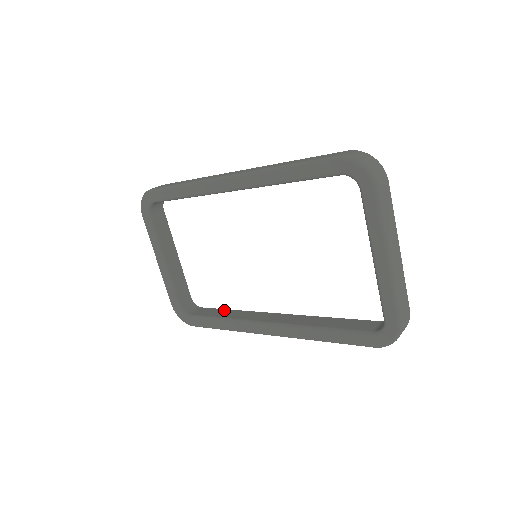
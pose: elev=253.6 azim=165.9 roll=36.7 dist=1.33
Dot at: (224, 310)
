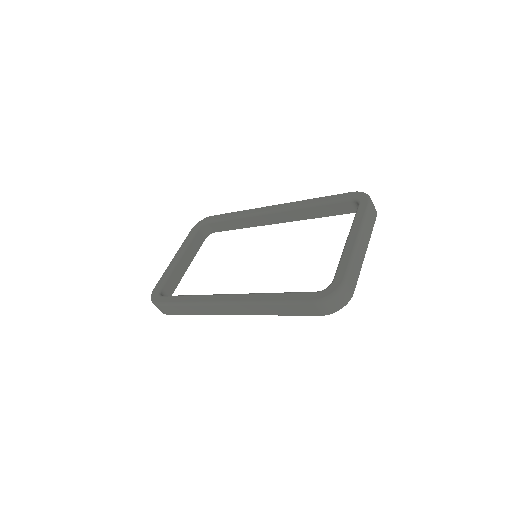
Dot at: occluded
